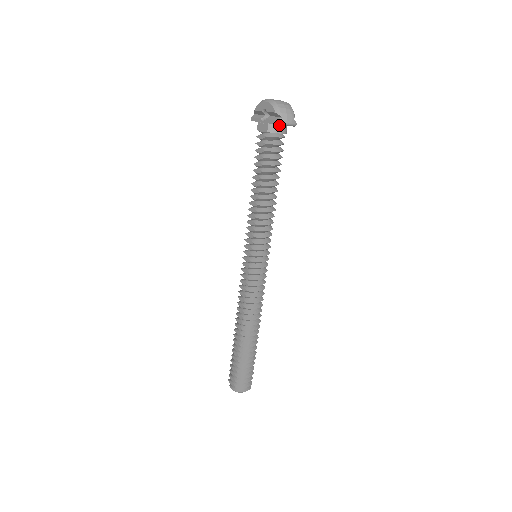
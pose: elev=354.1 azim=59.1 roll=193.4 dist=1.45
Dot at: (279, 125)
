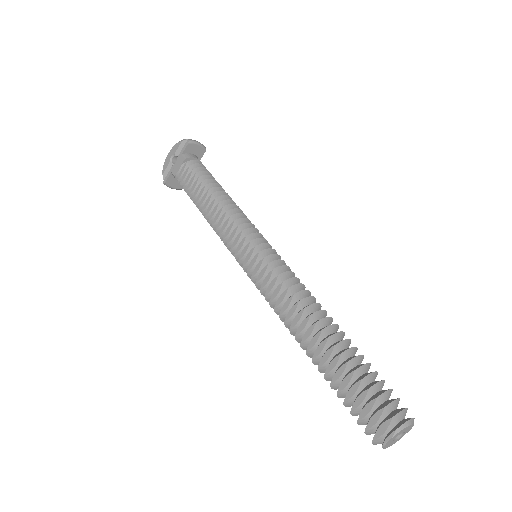
Dot at: (192, 154)
